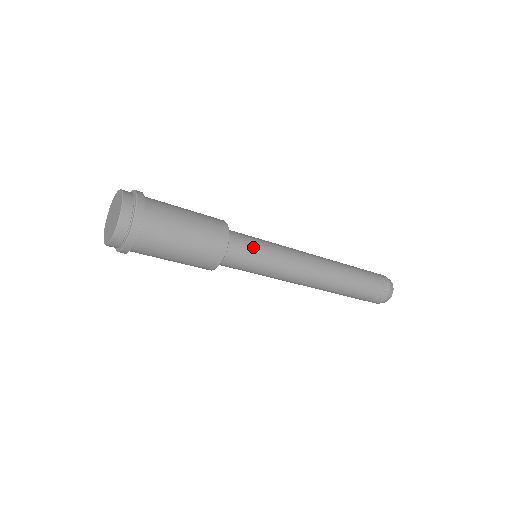
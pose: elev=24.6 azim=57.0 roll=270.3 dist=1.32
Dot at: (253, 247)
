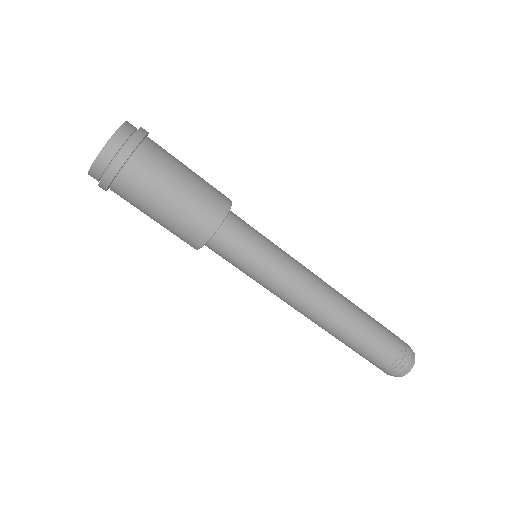
Dot at: occluded
